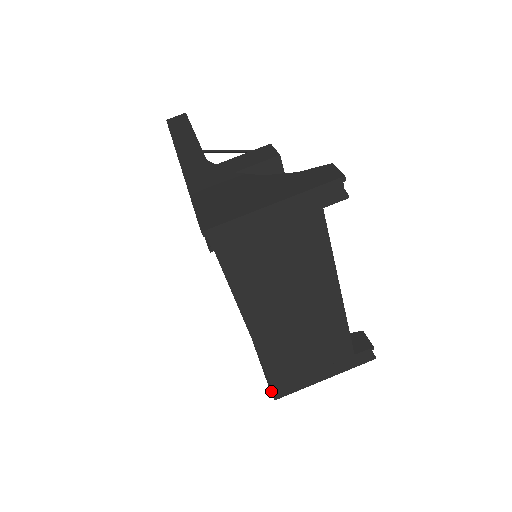
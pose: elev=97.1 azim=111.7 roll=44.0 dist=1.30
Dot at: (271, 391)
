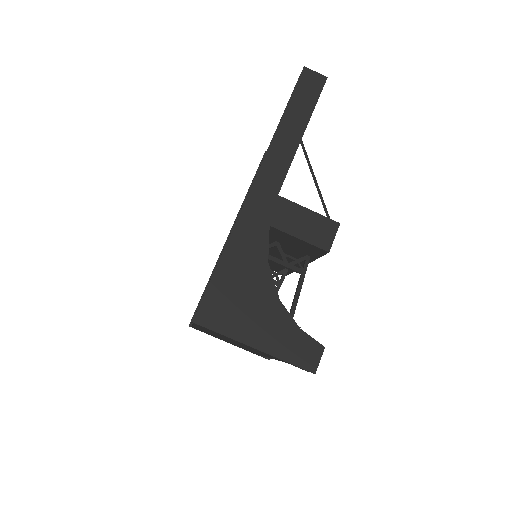
Dot at: occluded
